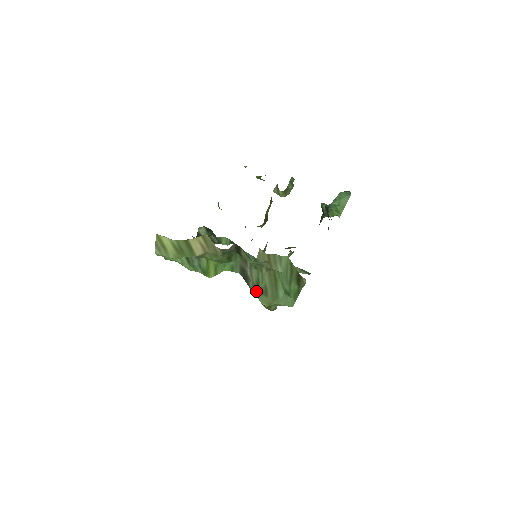
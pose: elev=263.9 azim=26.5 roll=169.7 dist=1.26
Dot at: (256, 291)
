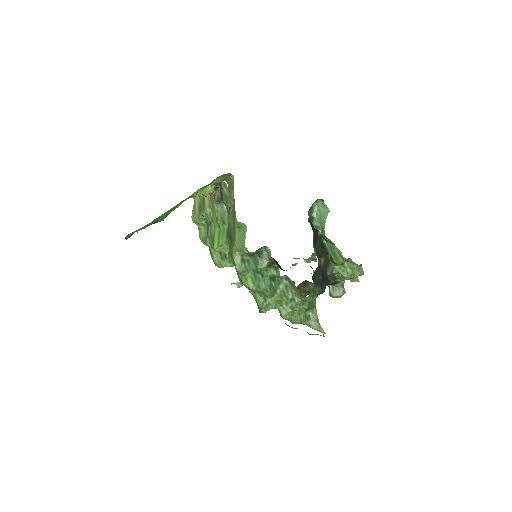
Dot at: (230, 244)
